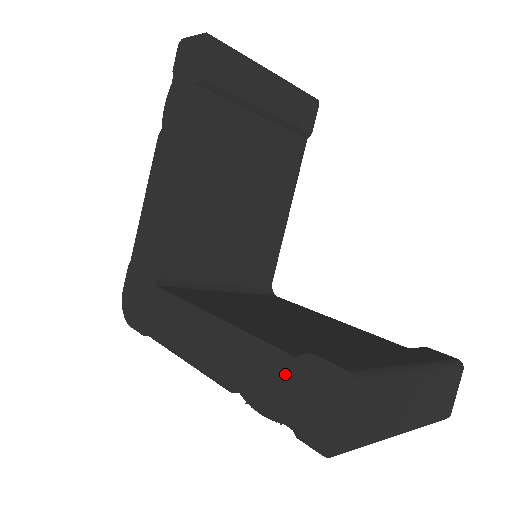
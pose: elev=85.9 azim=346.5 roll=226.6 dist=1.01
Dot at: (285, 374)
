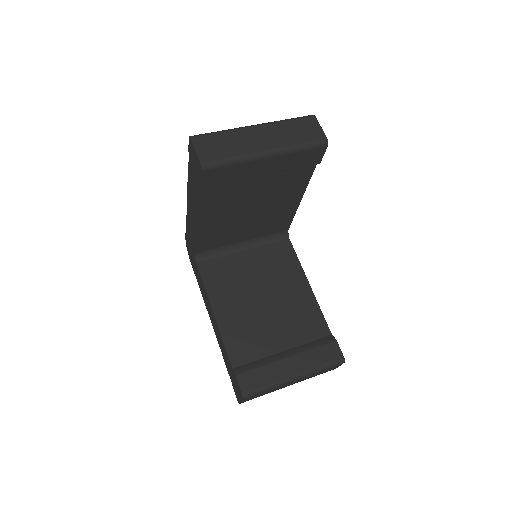
Dot at: (230, 368)
